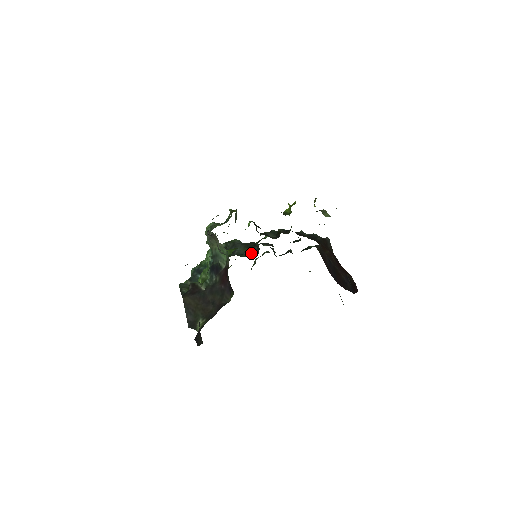
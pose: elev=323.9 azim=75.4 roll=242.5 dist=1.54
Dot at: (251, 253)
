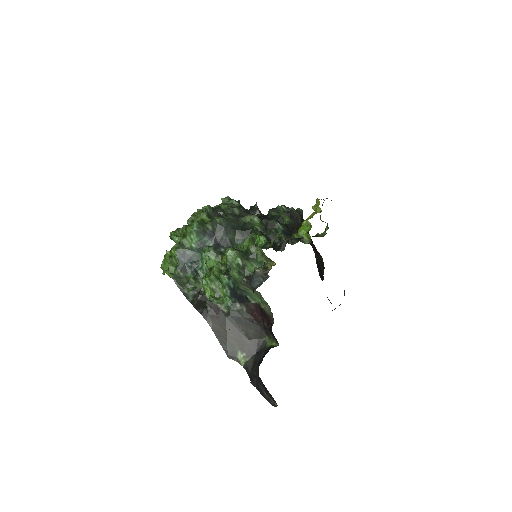
Dot at: occluded
